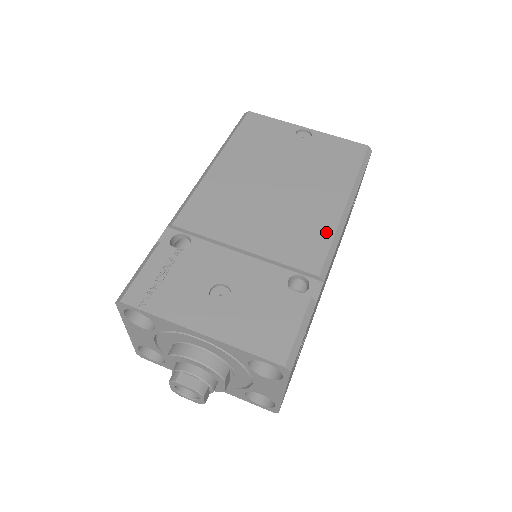
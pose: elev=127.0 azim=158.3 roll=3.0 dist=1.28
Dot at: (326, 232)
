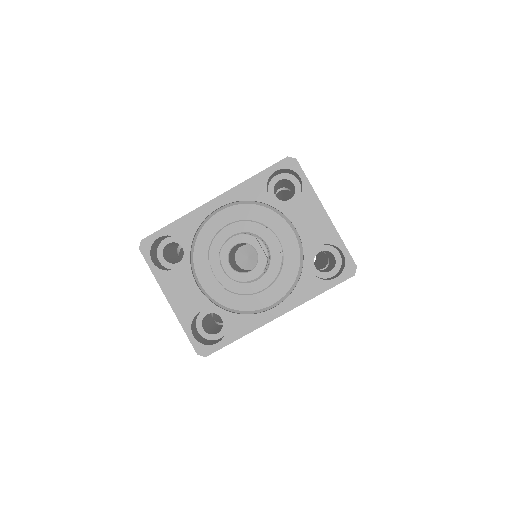
Dot at: occluded
